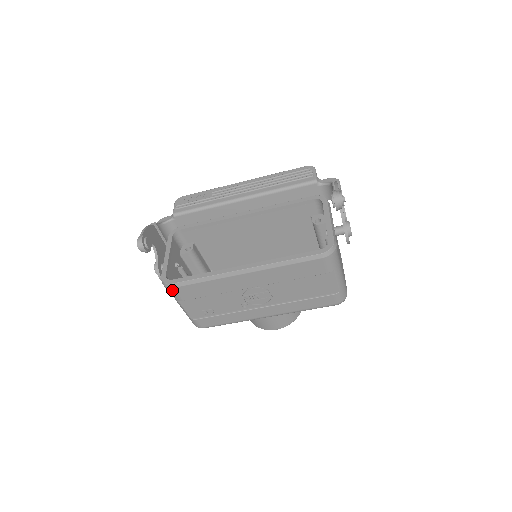
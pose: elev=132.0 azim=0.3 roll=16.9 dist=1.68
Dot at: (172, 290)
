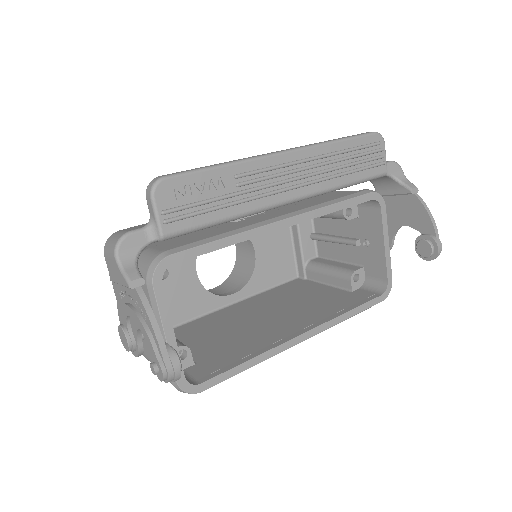
Dot at: occluded
